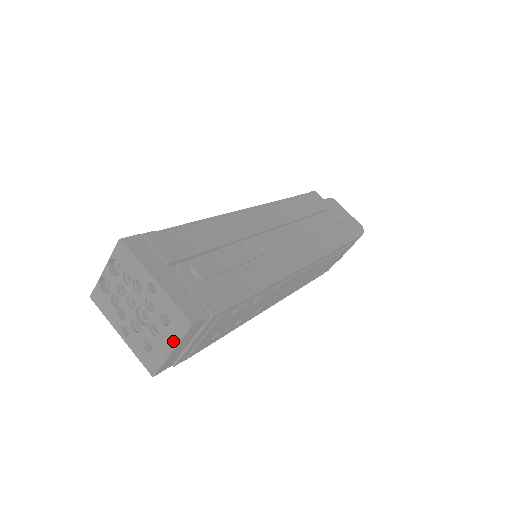
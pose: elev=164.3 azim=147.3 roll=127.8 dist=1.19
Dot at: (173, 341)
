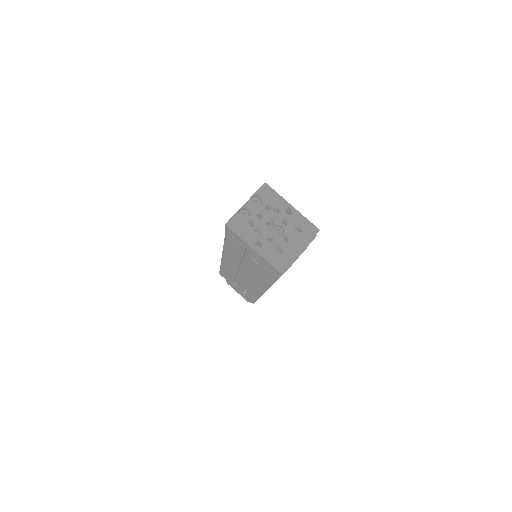
Dot at: (303, 244)
